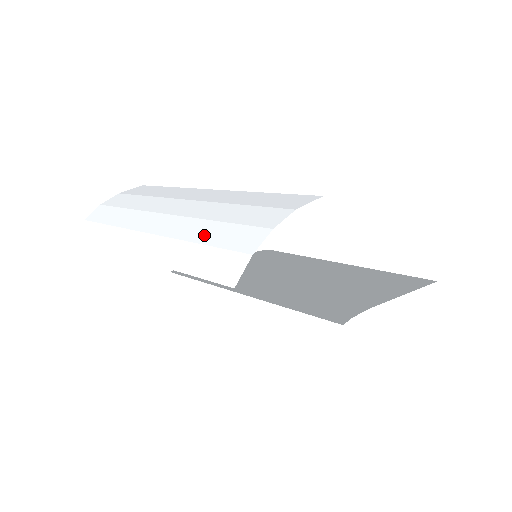
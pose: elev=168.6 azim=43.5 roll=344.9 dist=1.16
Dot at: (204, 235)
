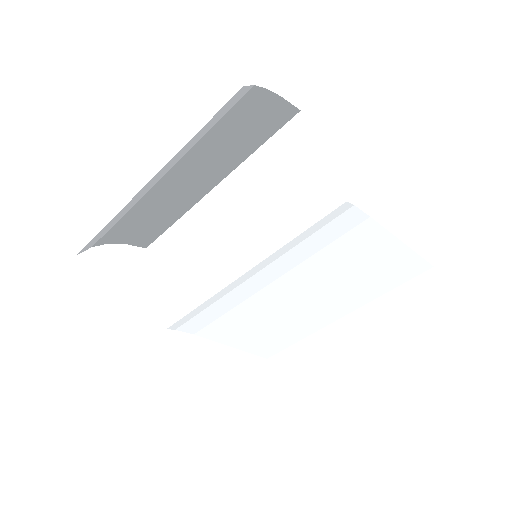
Dot at: (213, 131)
